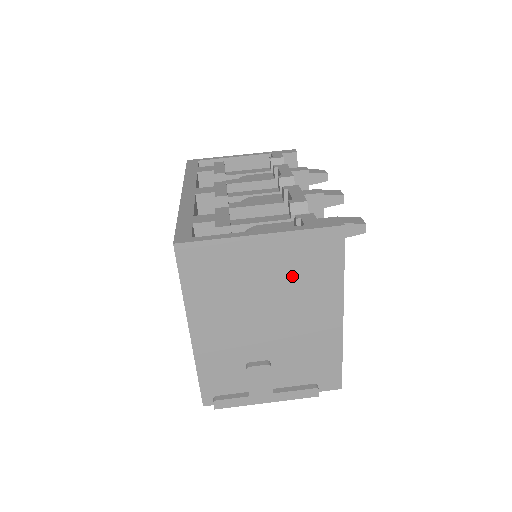
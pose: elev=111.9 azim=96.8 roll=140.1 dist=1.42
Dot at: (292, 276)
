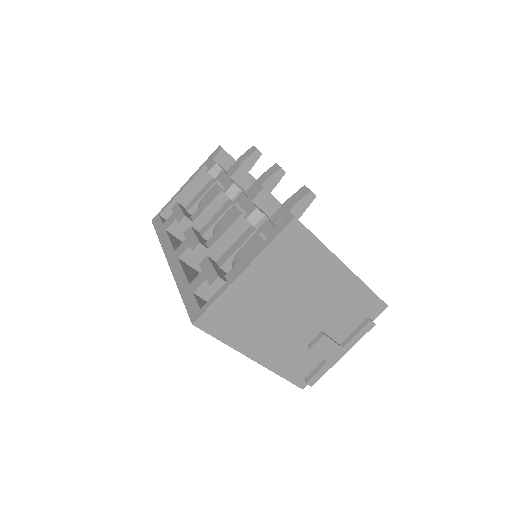
Dot at: (288, 275)
